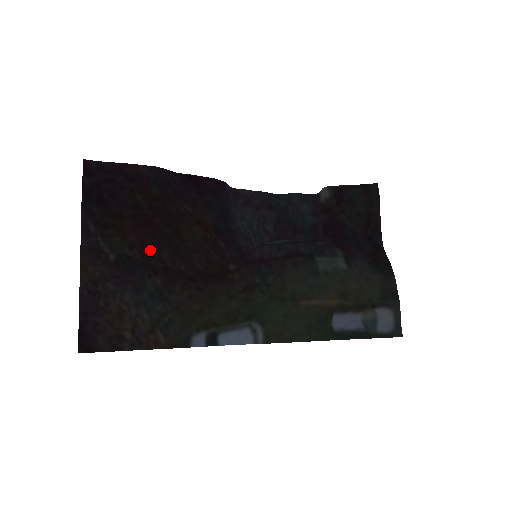
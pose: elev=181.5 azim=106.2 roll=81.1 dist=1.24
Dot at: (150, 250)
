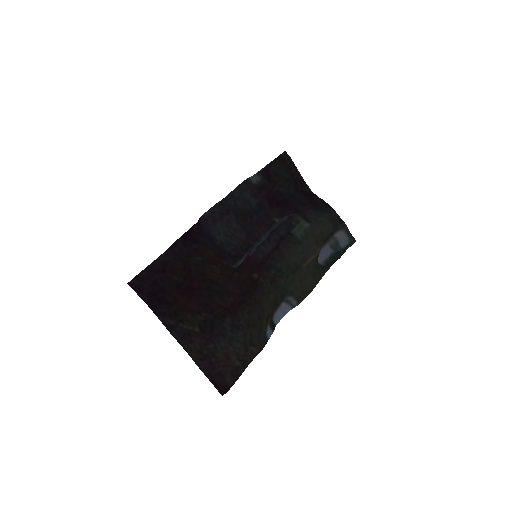
Dot at: (209, 306)
